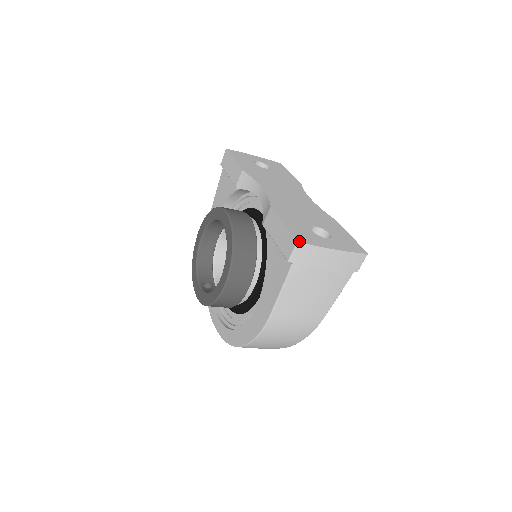
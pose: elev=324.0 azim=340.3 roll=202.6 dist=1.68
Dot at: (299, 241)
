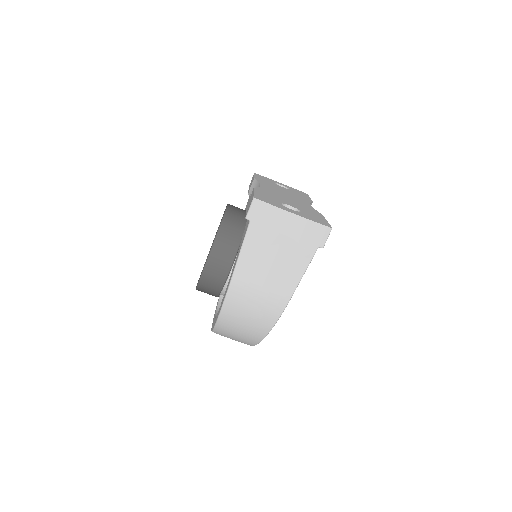
Dot at: (255, 198)
